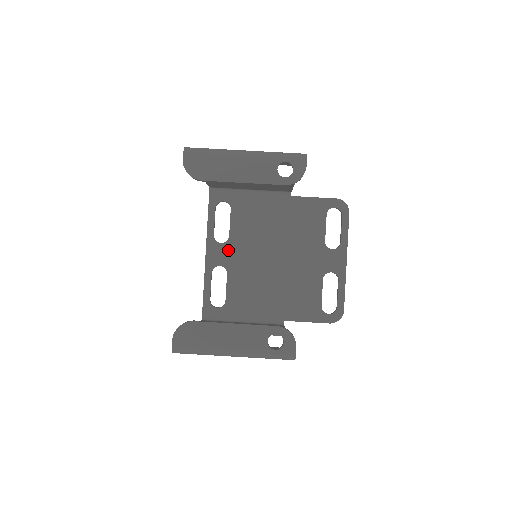
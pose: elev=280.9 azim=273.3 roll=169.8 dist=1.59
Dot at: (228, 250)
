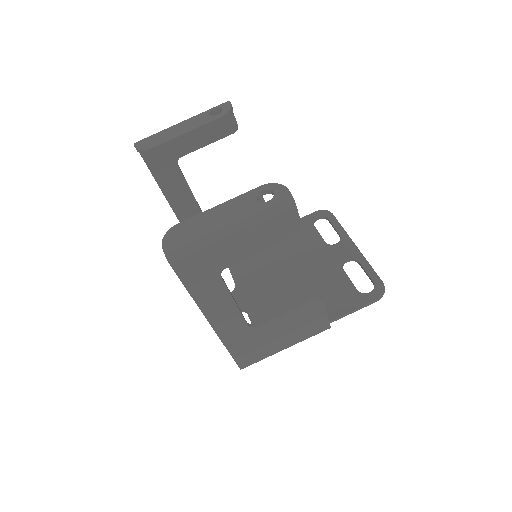
Dot at: (239, 294)
